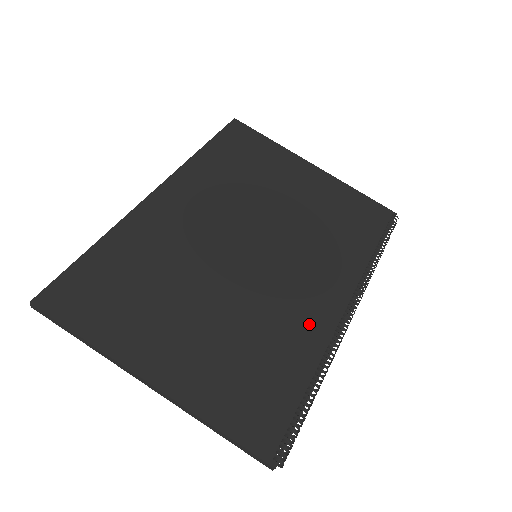
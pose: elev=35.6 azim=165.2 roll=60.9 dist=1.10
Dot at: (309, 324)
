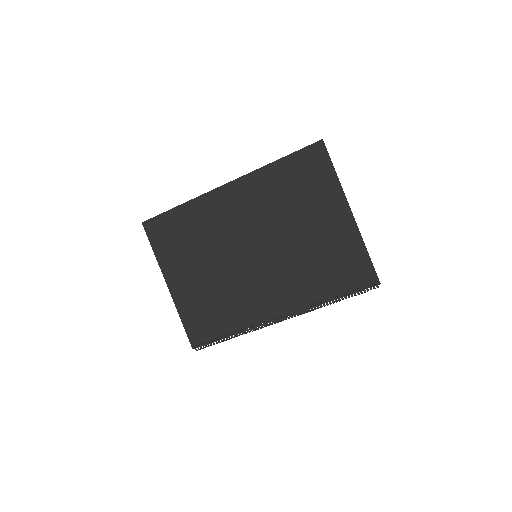
Dot at: (252, 310)
